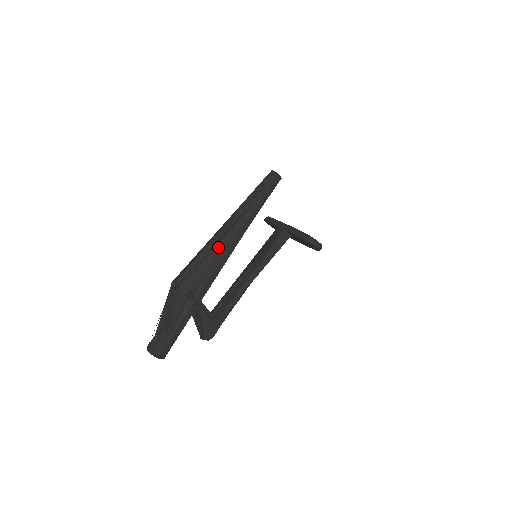
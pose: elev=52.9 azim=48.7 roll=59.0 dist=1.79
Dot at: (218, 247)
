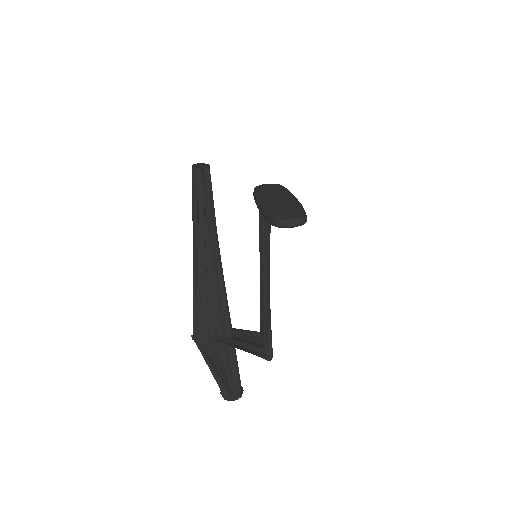
Dot at: (201, 284)
